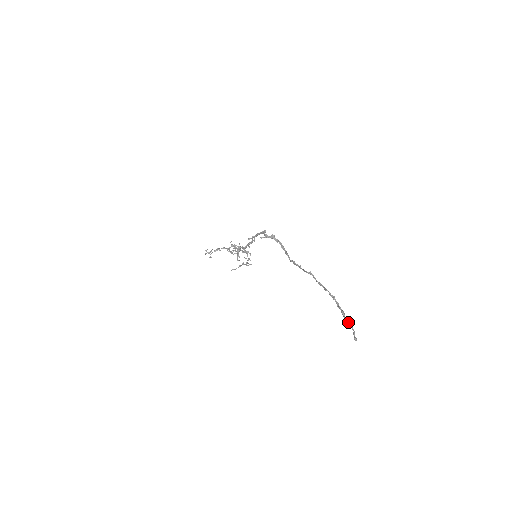
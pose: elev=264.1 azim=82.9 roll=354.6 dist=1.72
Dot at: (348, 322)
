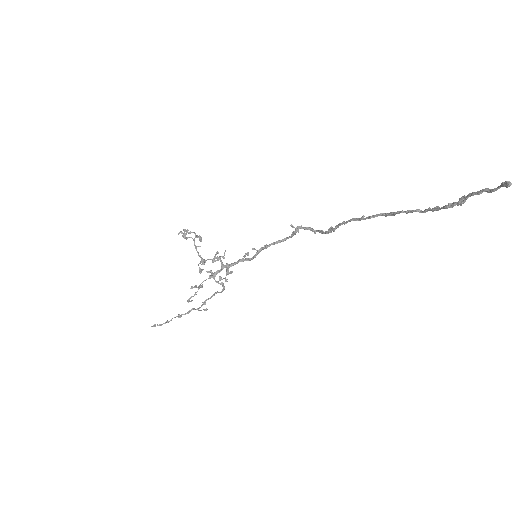
Dot at: (482, 189)
